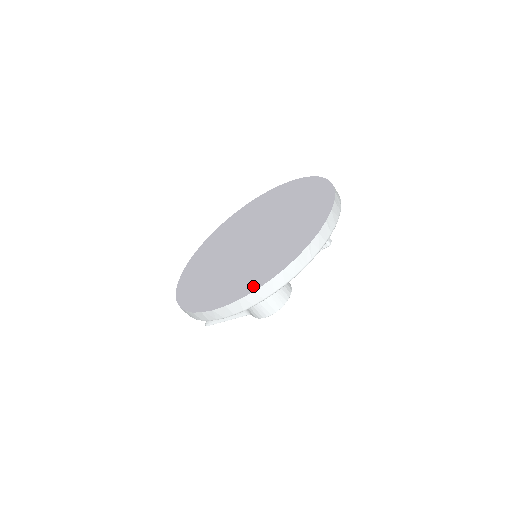
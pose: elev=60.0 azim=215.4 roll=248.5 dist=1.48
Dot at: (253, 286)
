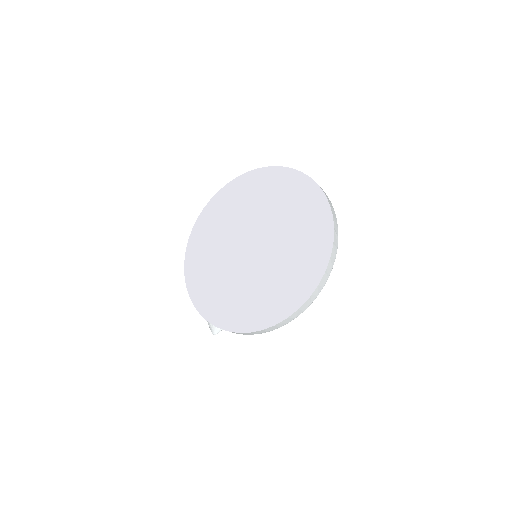
Dot at: (312, 282)
